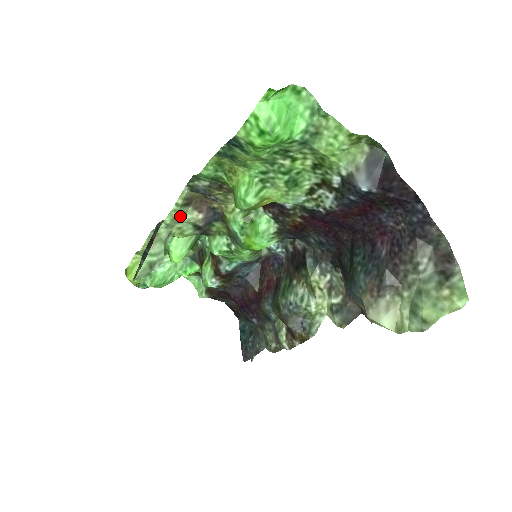
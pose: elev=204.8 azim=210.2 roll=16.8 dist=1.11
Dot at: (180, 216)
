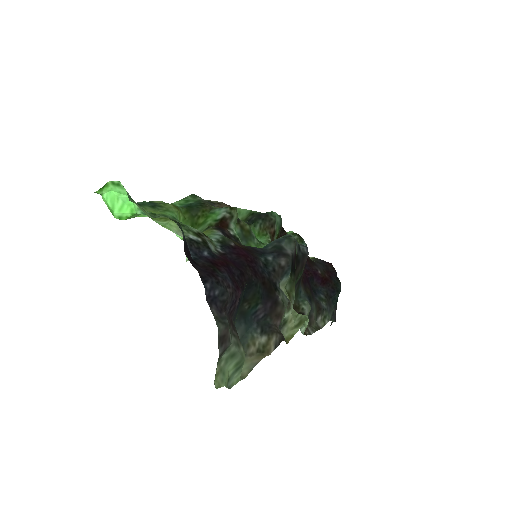
Dot at: occluded
